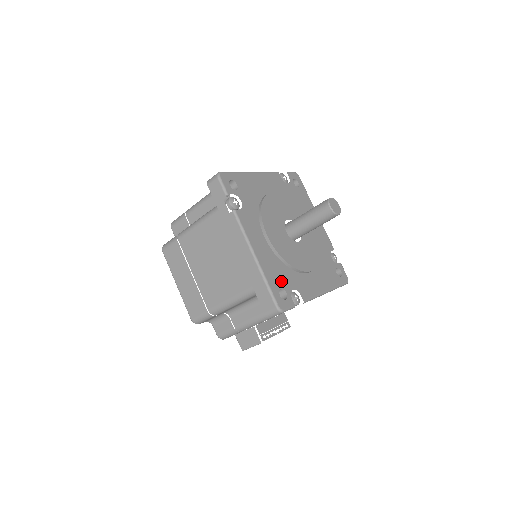
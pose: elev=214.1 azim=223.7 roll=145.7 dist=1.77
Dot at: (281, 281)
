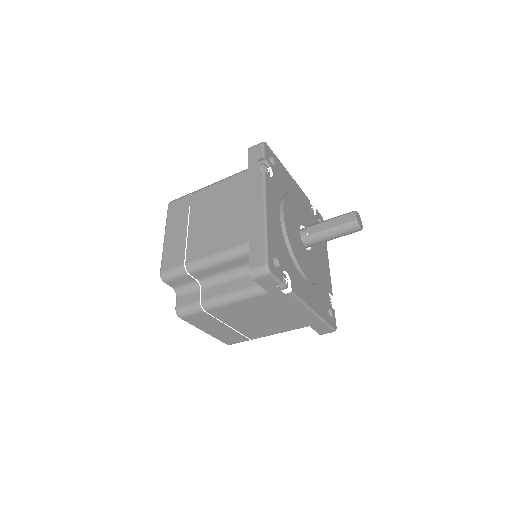
Dot at: (325, 304)
